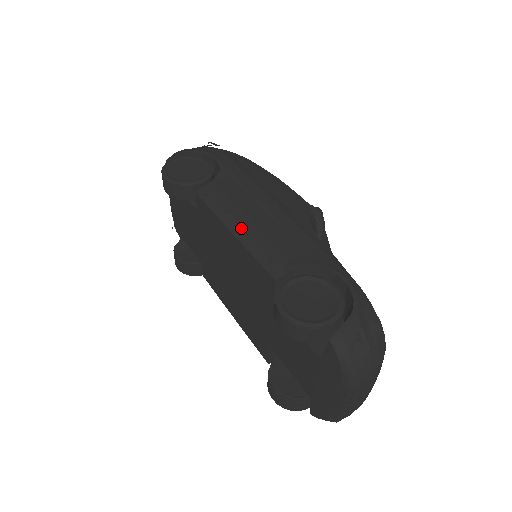
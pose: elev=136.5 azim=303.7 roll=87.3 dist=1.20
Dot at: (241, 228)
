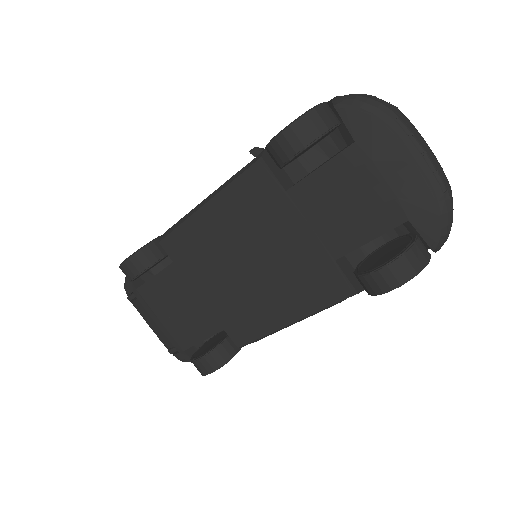
Dot at: (209, 196)
